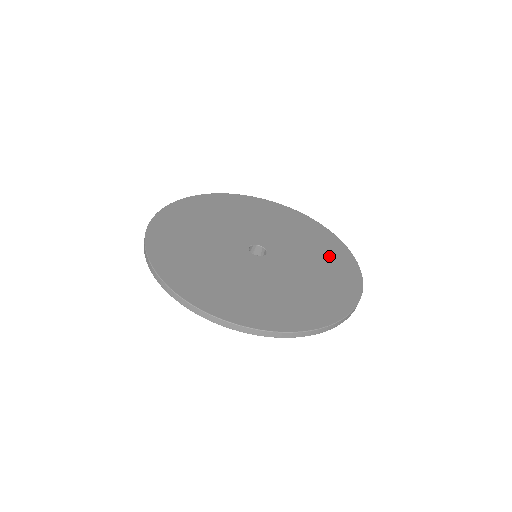
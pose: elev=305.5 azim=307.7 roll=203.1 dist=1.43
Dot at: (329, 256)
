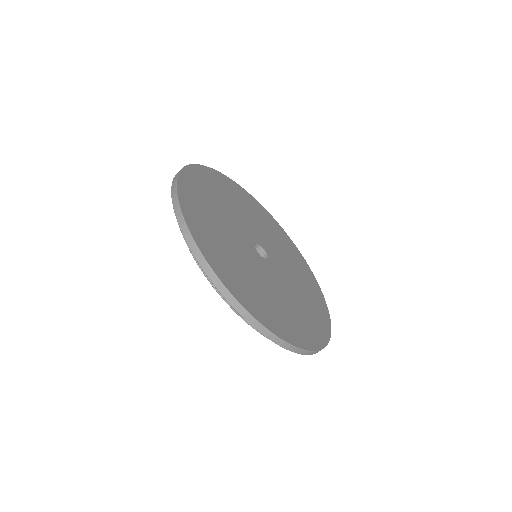
Dot at: (308, 285)
